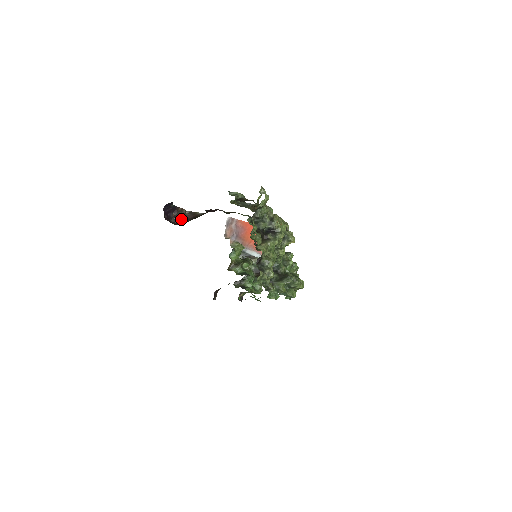
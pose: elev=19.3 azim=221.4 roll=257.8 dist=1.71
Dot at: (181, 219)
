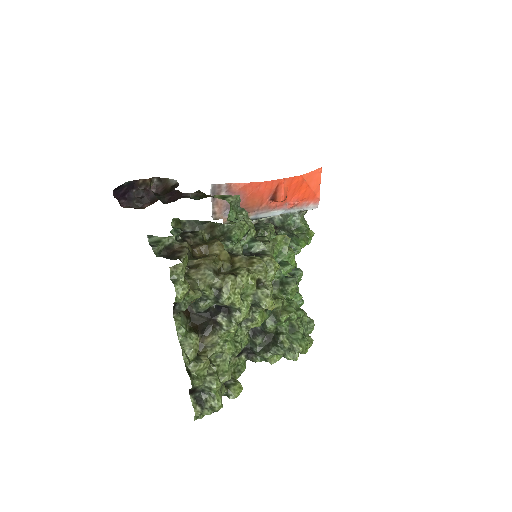
Dot at: (148, 194)
